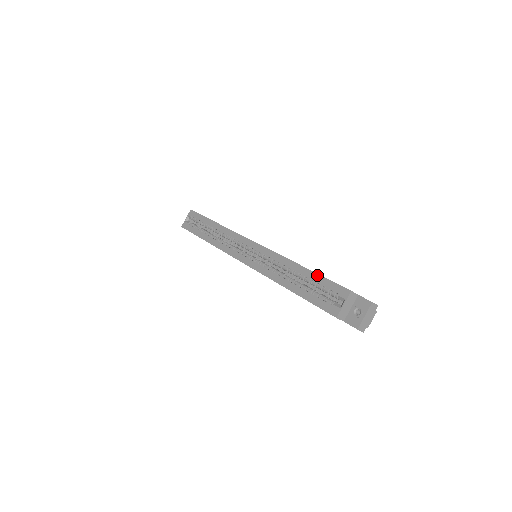
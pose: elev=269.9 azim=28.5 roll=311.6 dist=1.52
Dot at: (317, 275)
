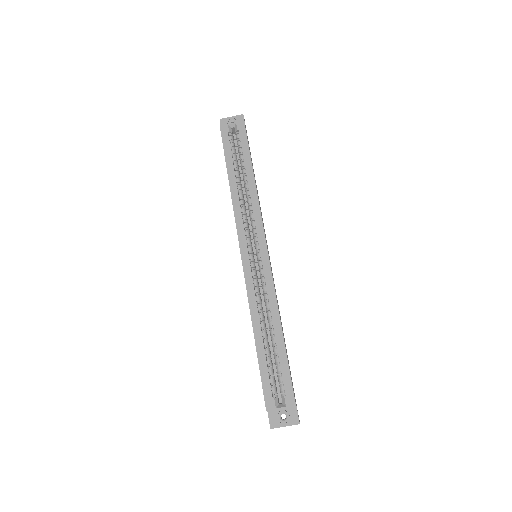
Dot at: (286, 358)
